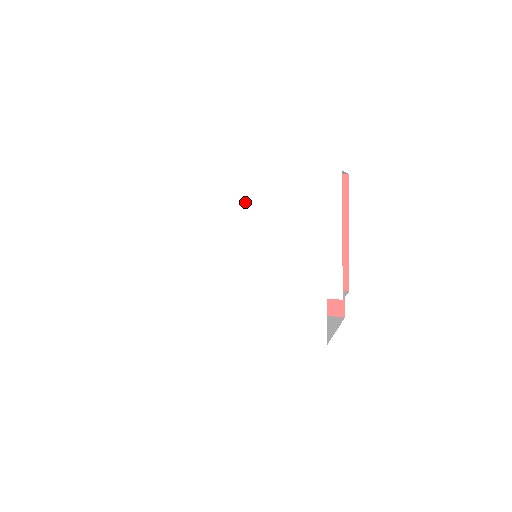
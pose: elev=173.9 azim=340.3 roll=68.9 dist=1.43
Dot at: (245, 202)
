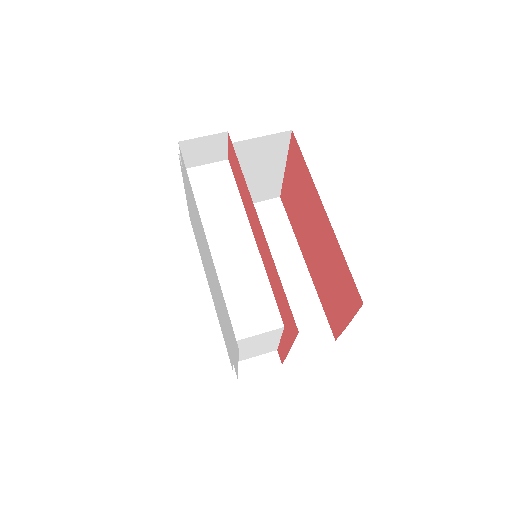
Dot at: (207, 249)
